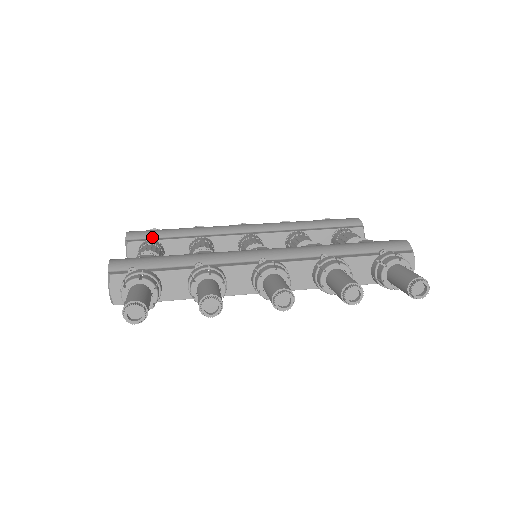
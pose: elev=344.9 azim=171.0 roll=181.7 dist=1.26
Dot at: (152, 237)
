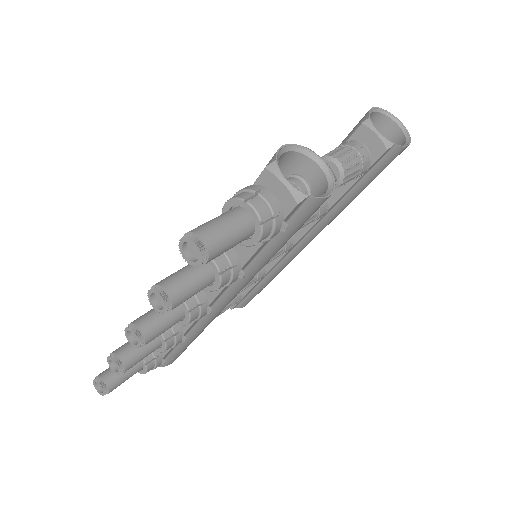
Dot at: occluded
